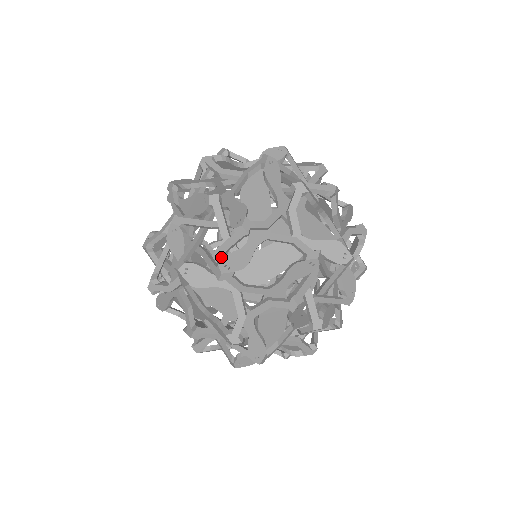
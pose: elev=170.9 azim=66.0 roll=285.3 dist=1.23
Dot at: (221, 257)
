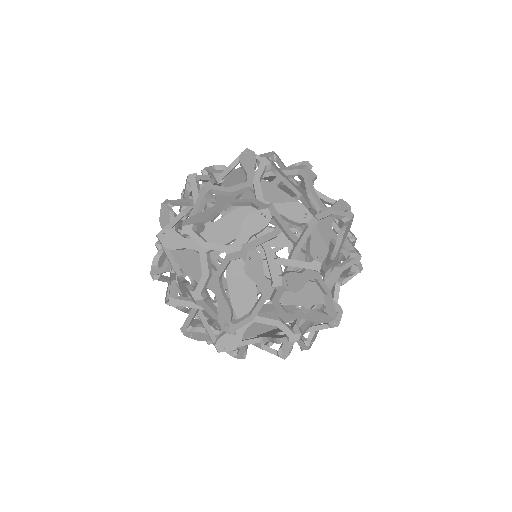
Dot at: occluded
